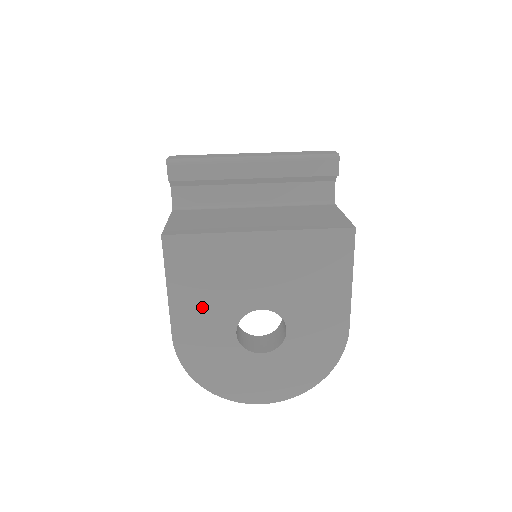
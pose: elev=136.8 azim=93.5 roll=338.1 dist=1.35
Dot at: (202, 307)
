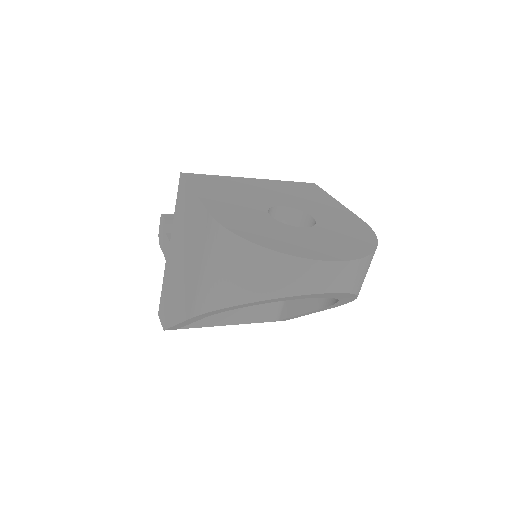
Dot at: (230, 201)
